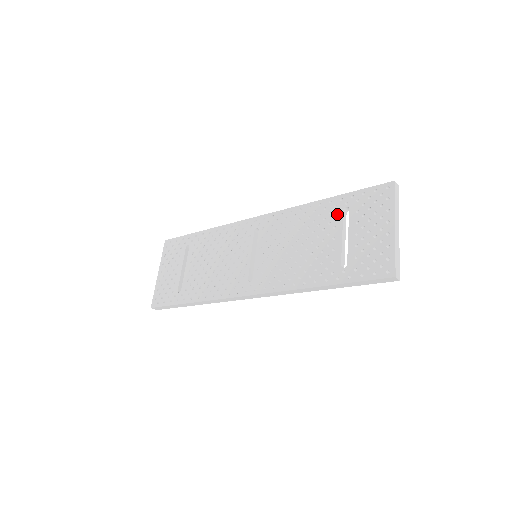
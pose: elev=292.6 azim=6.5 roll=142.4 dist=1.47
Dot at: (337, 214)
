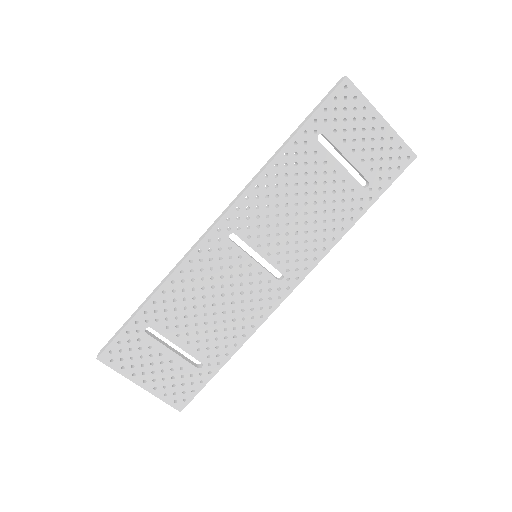
Dot at: (316, 149)
